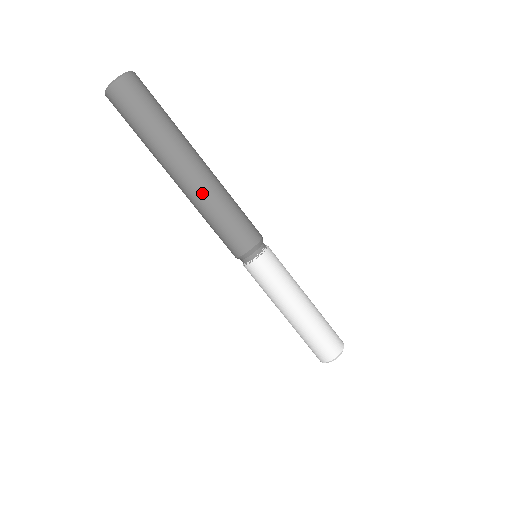
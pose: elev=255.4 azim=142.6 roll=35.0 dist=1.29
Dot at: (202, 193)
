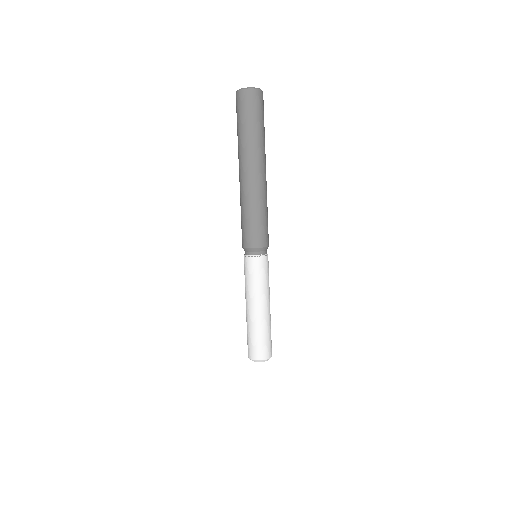
Dot at: (250, 191)
